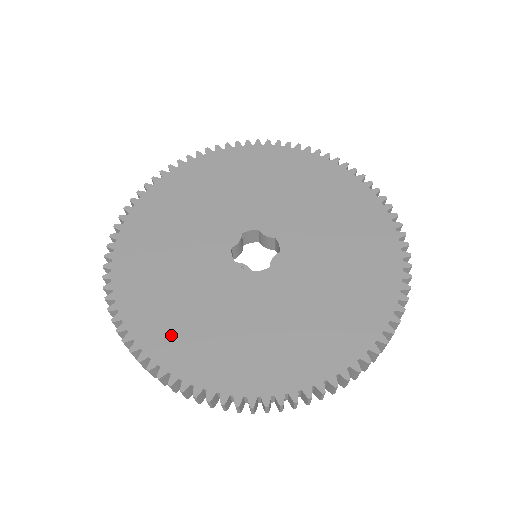
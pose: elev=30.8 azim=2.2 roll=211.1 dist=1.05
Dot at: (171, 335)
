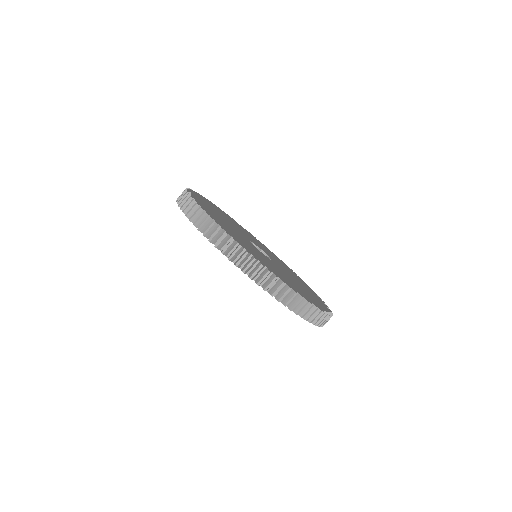
Dot at: (204, 203)
